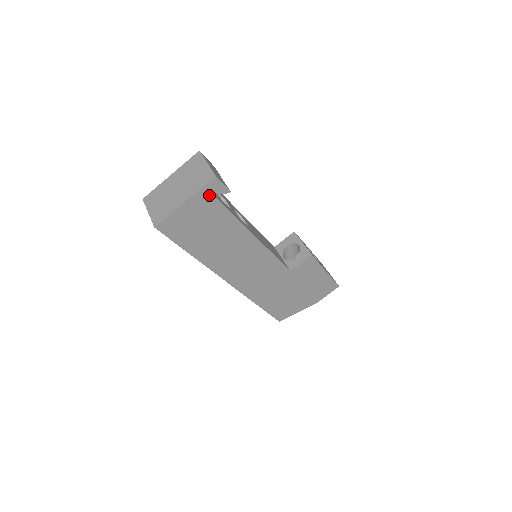
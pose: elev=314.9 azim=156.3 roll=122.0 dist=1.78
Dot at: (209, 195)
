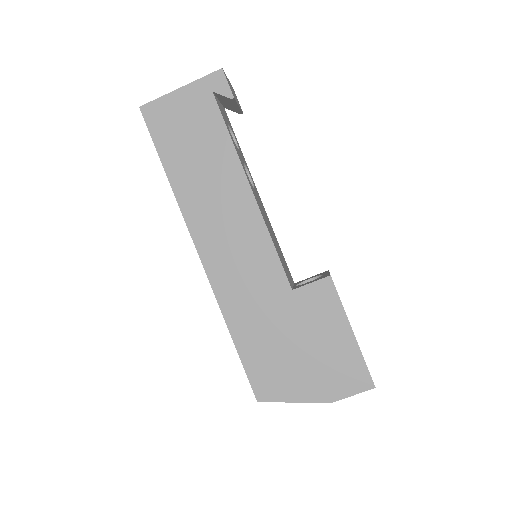
Dot at: (209, 91)
